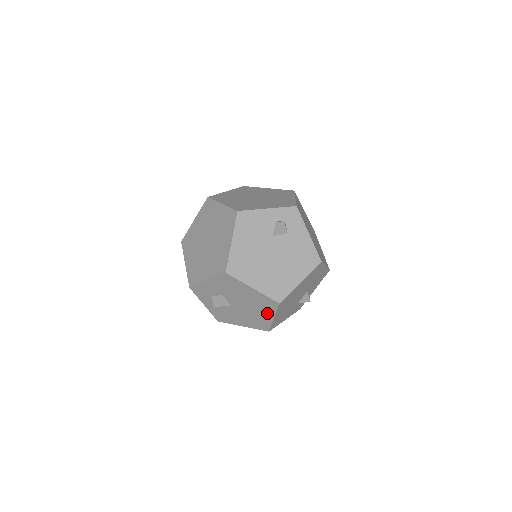
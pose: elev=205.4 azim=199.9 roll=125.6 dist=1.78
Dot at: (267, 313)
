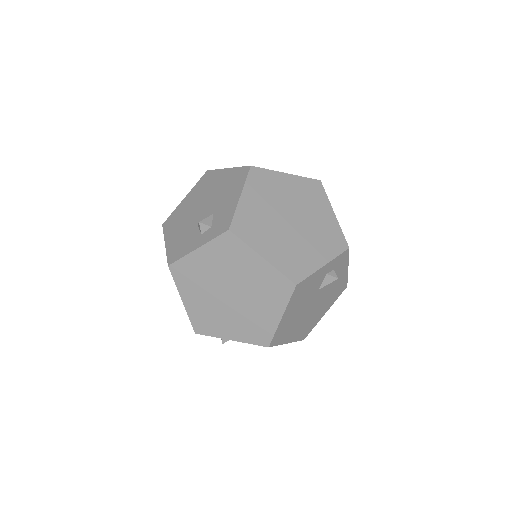
Dot at: occluded
